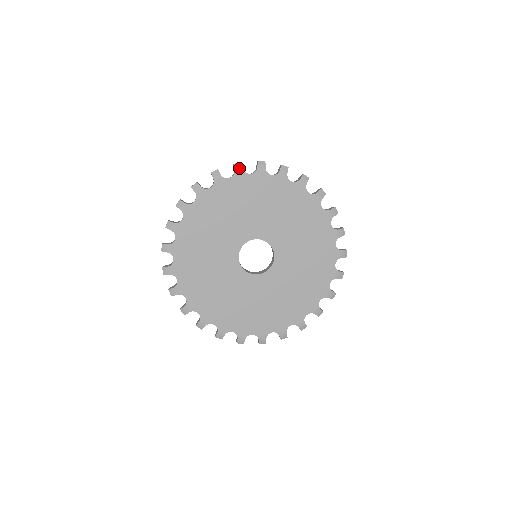
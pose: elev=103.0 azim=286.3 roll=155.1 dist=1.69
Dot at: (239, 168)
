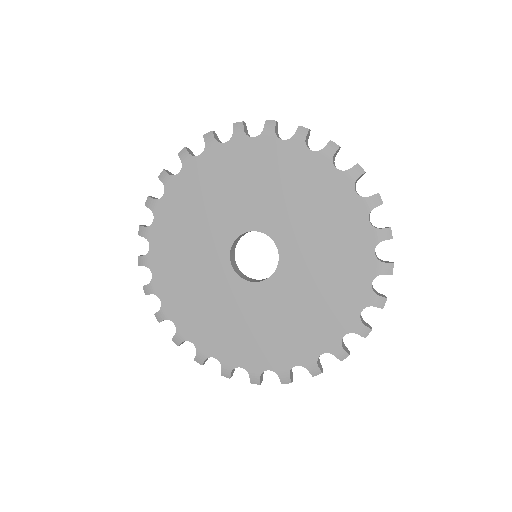
Dot at: (184, 155)
